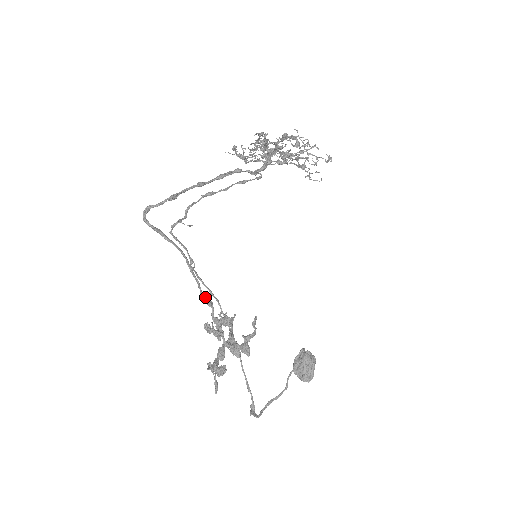
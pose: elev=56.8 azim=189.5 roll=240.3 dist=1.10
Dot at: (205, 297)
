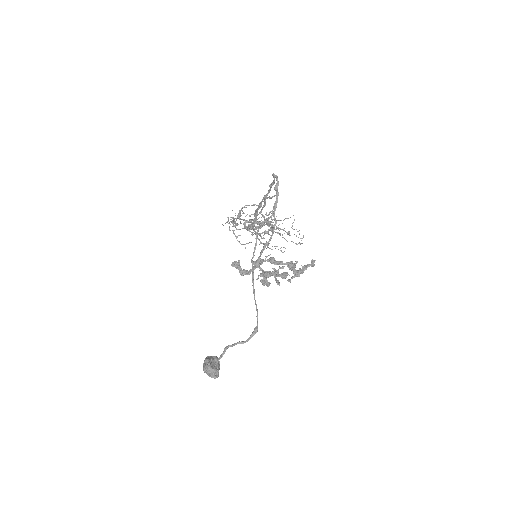
Dot at: (271, 238)
